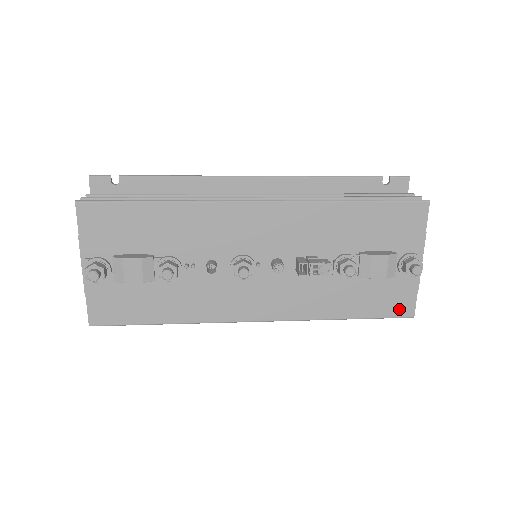
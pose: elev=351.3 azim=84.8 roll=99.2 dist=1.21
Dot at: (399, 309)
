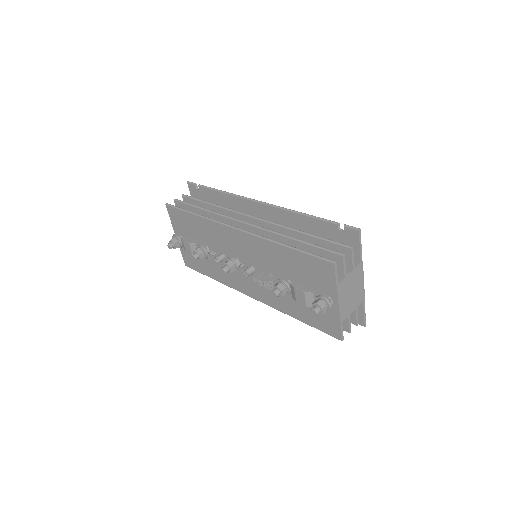
Dot at: (330, 330)
